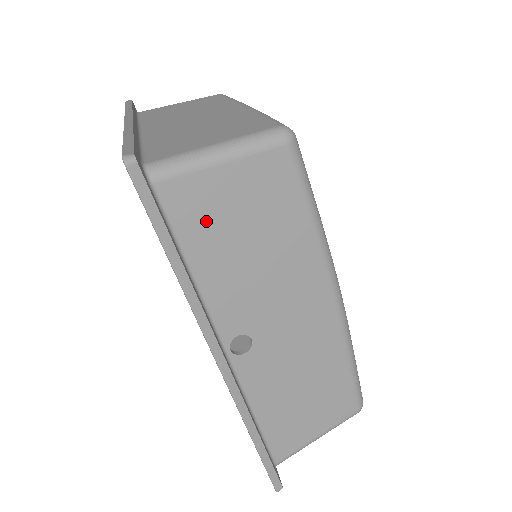
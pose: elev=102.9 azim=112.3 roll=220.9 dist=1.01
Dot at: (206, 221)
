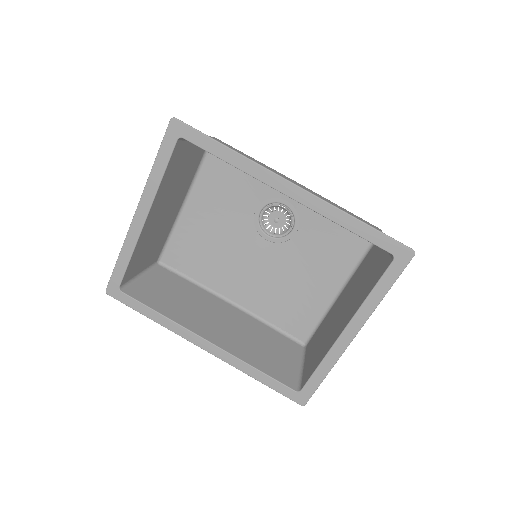
Dot at: occluded
